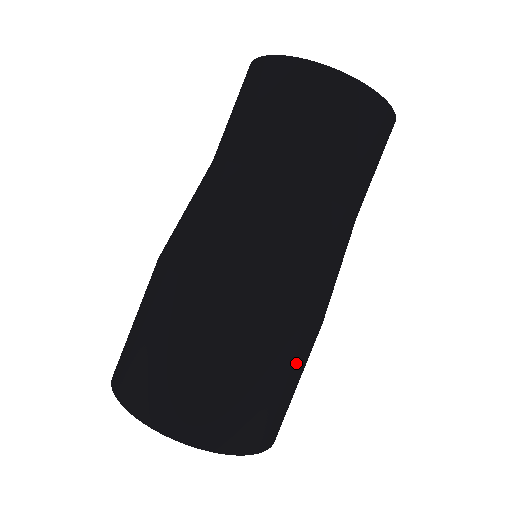
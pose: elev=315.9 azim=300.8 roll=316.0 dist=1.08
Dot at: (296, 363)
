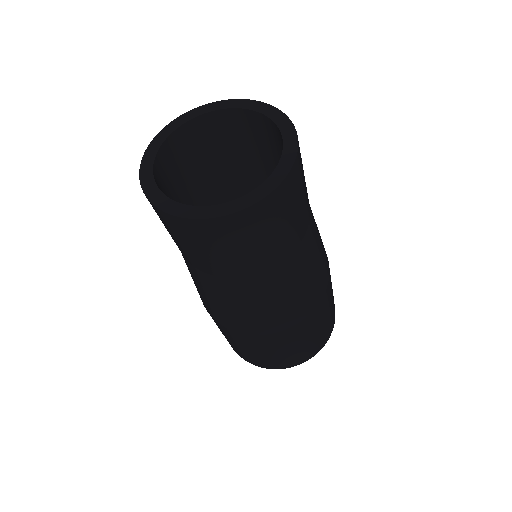
Dot at: occluded
